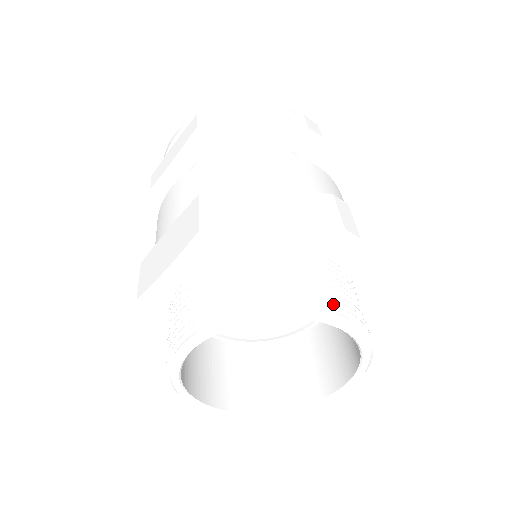
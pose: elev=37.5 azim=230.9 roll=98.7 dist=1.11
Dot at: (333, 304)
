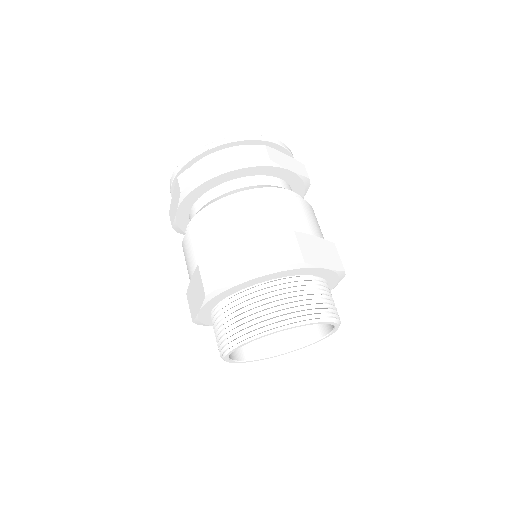
Dot at: (296, 314)
